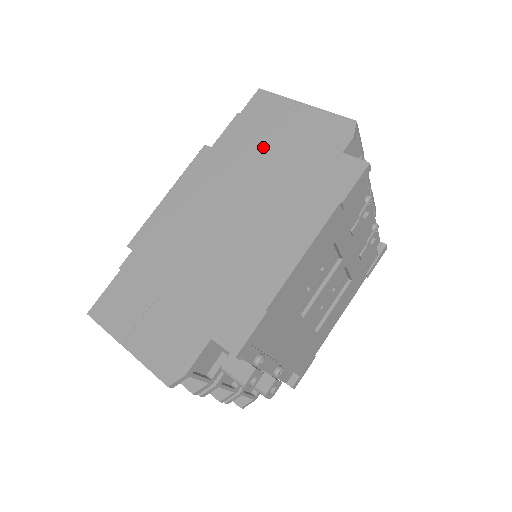
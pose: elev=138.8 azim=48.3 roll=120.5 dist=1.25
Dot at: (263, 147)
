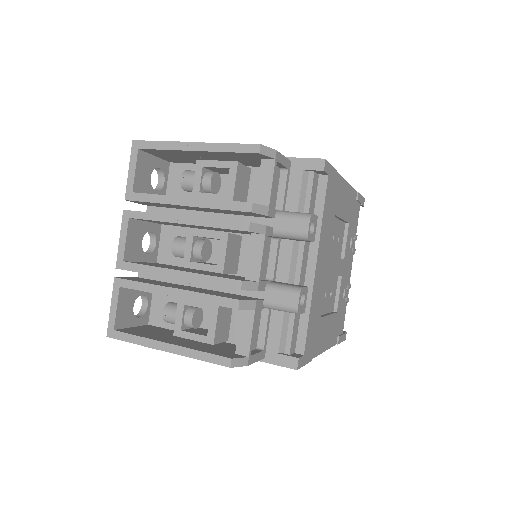
Dot at: occluded
